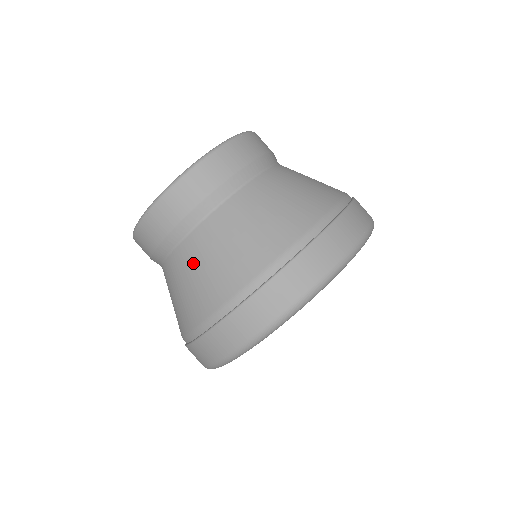
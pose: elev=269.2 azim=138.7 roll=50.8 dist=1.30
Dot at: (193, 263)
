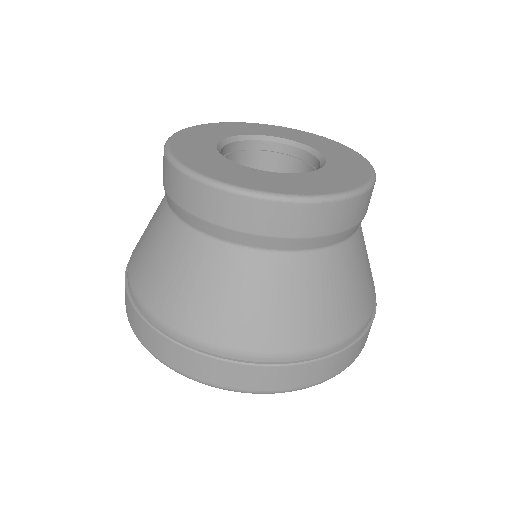
Dot at: (182, 260)
